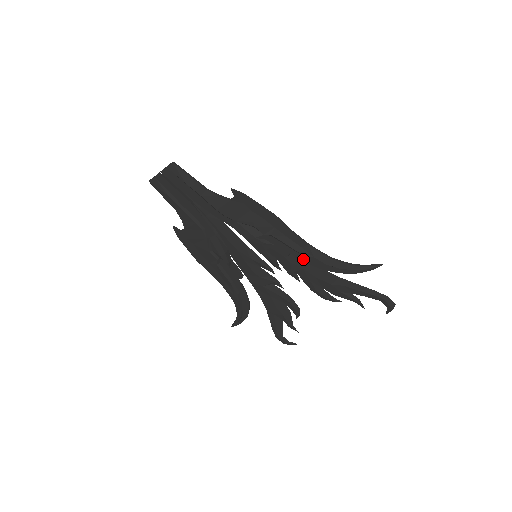
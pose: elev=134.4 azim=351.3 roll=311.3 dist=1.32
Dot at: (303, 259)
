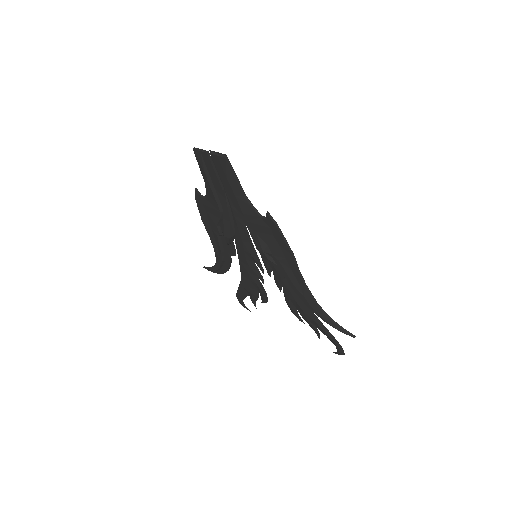
Dot at: (294, 288)
